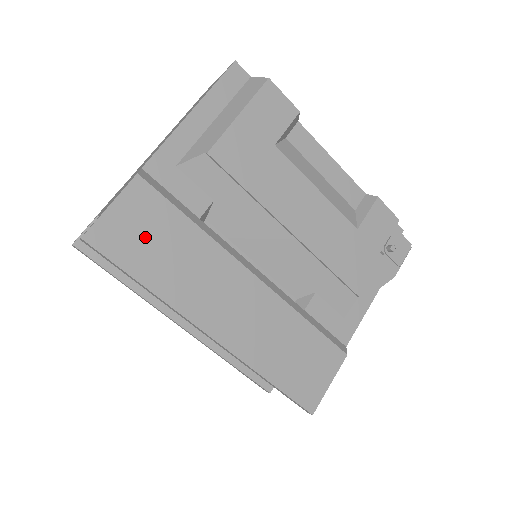
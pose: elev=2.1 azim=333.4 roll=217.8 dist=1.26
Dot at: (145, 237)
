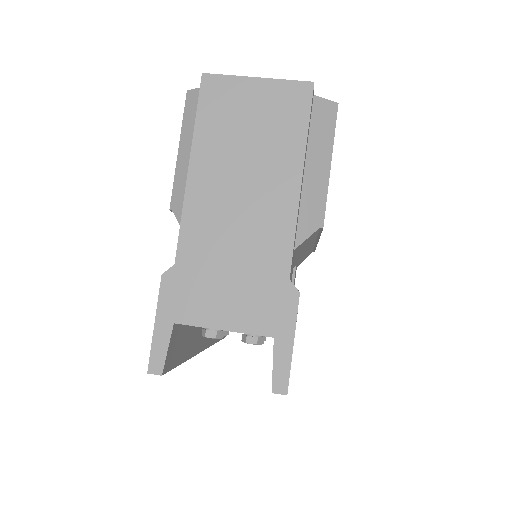
Dot at: occluded
